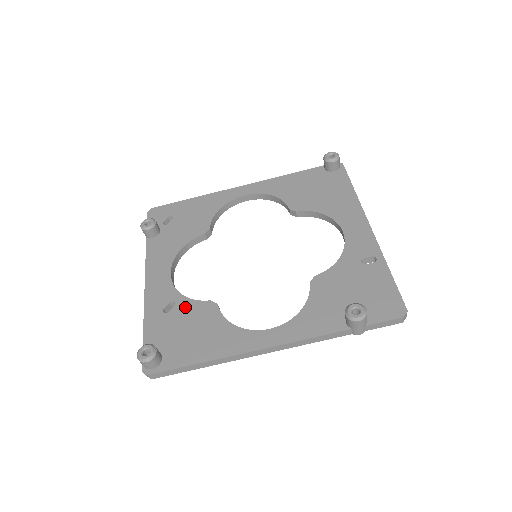
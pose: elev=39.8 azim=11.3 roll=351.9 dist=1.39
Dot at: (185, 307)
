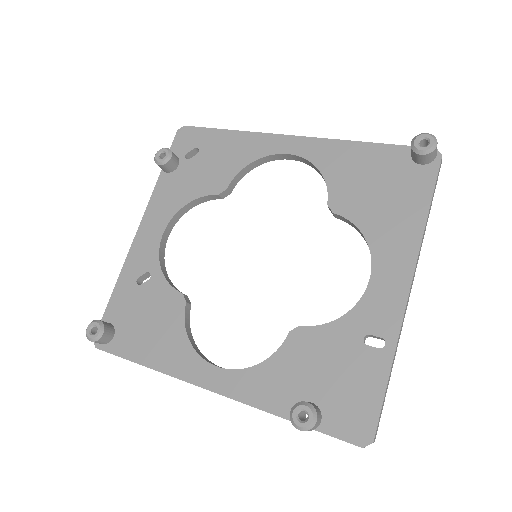
Dot at: (157, 287)
